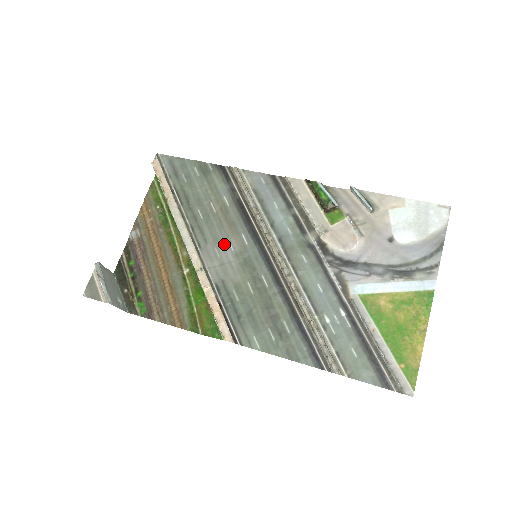
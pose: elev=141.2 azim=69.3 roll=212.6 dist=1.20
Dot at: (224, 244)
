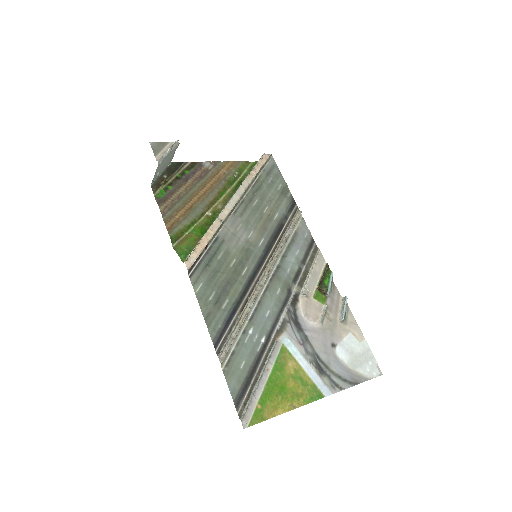
Dot at: (248, 229)
